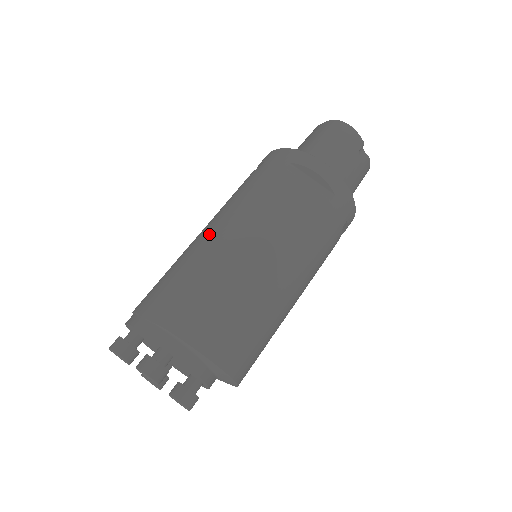
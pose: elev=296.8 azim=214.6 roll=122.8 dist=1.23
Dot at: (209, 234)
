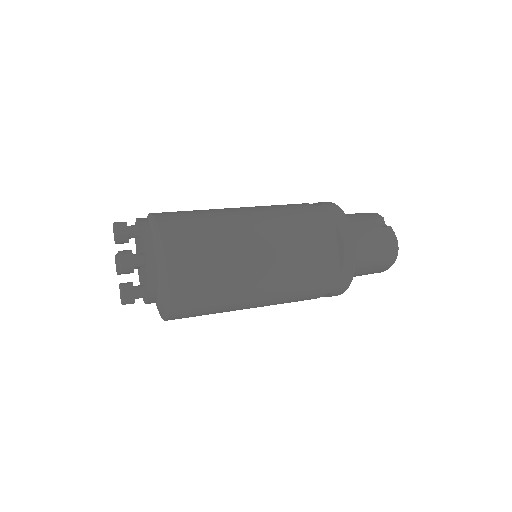
Dot at: occluded
